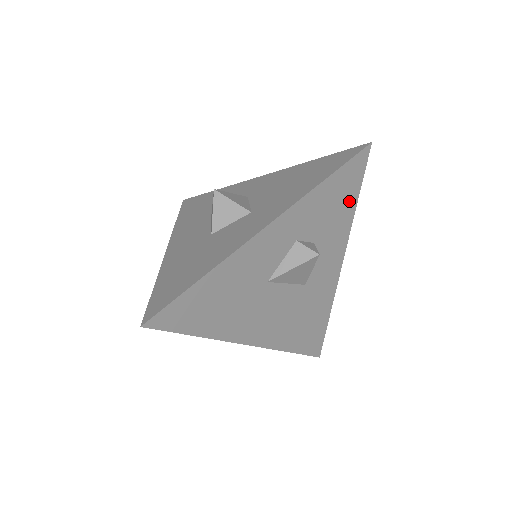
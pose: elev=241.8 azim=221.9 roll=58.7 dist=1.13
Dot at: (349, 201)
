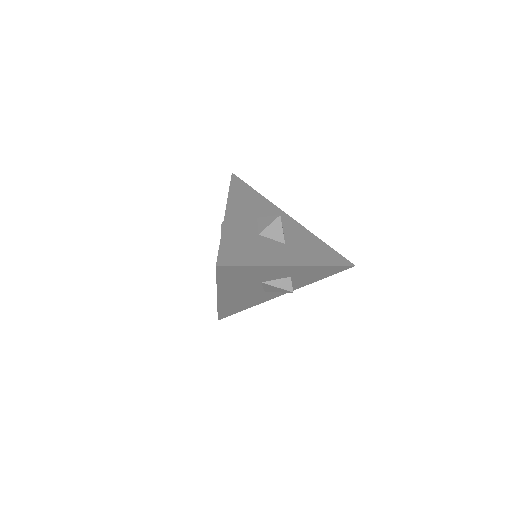
Dot at: (321, 277)
